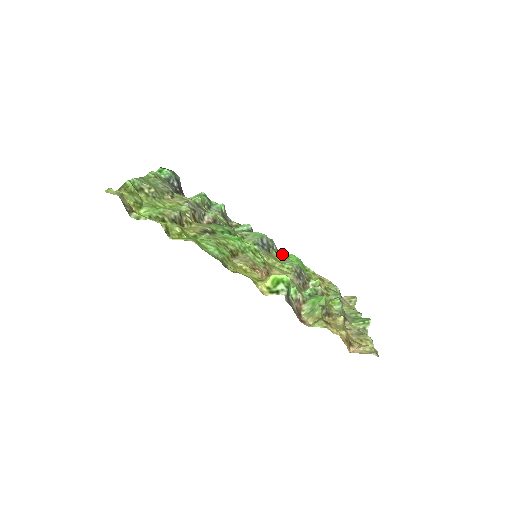
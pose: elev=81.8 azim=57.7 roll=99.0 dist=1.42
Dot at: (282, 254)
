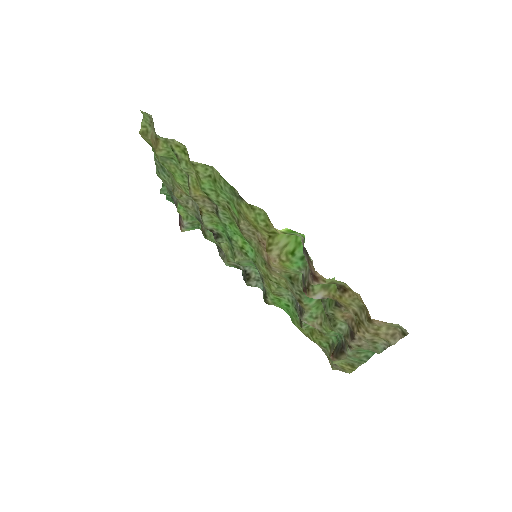
Dot at: (271, 303)
